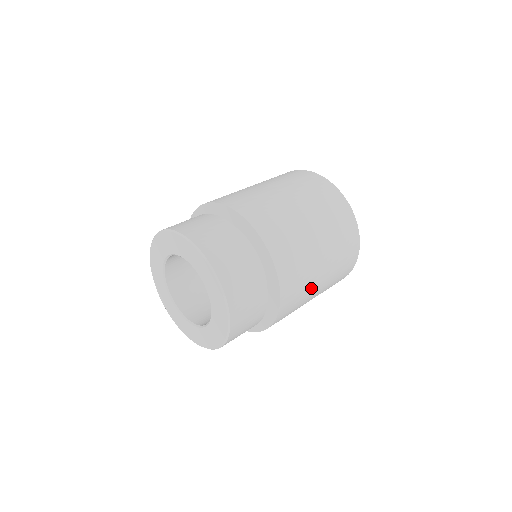
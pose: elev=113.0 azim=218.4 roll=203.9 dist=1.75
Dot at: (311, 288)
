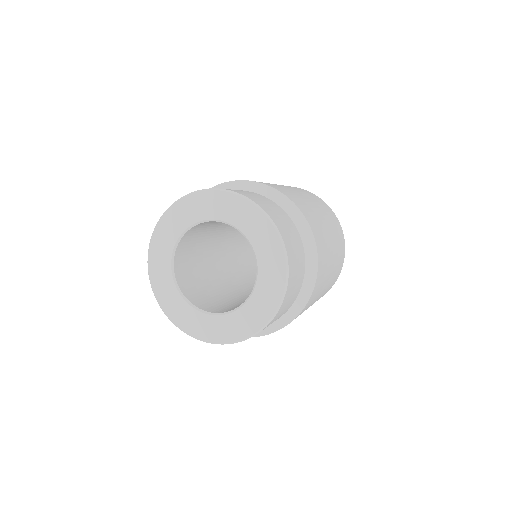
Dot at: (329, 261)
